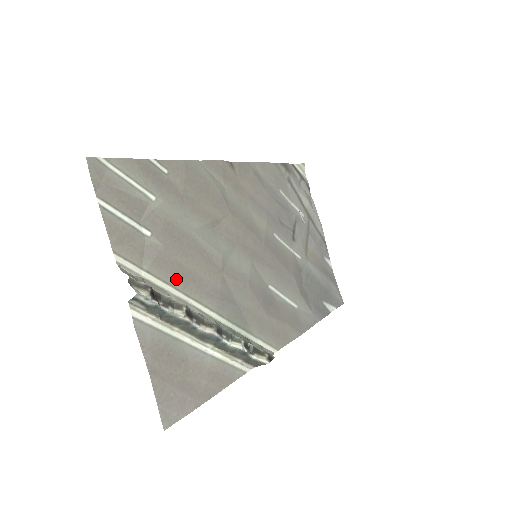
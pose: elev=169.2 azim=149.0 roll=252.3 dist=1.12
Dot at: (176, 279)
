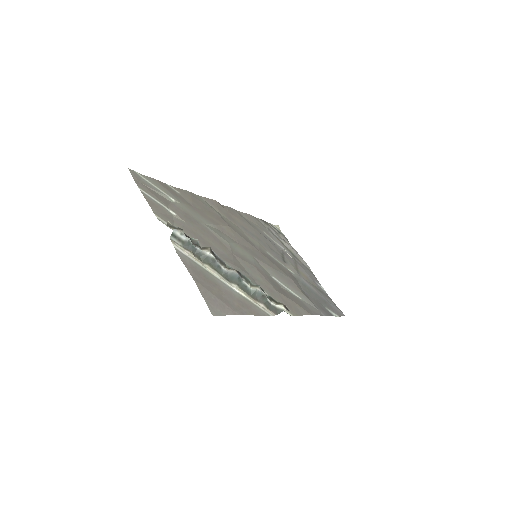
Dot at: (199, 242)
